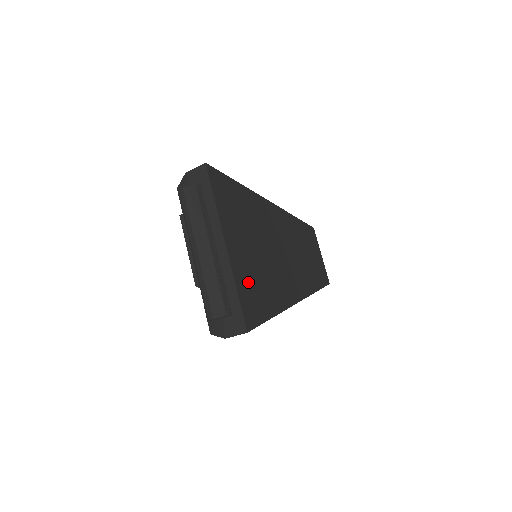
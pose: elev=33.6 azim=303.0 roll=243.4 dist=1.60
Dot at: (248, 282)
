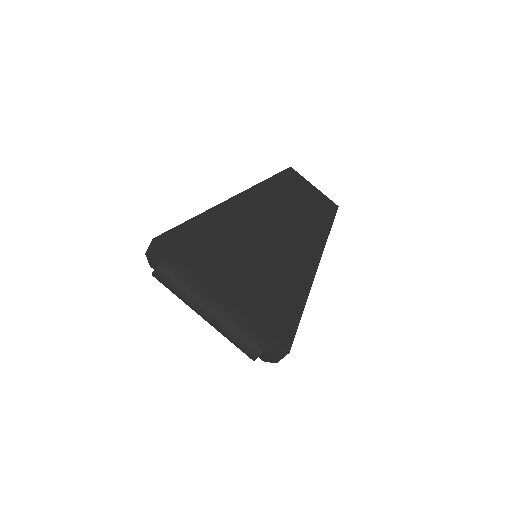
Dot at: (262, 305)
